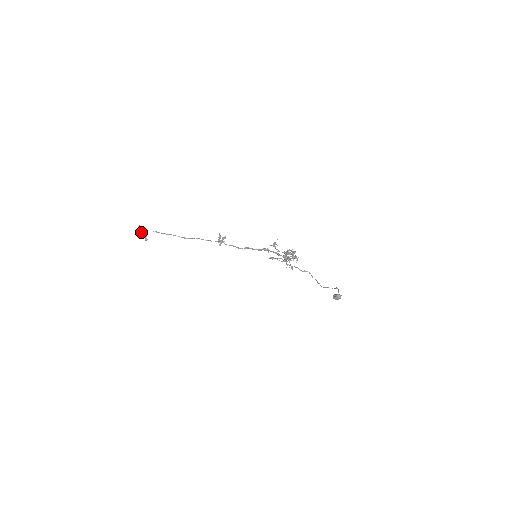
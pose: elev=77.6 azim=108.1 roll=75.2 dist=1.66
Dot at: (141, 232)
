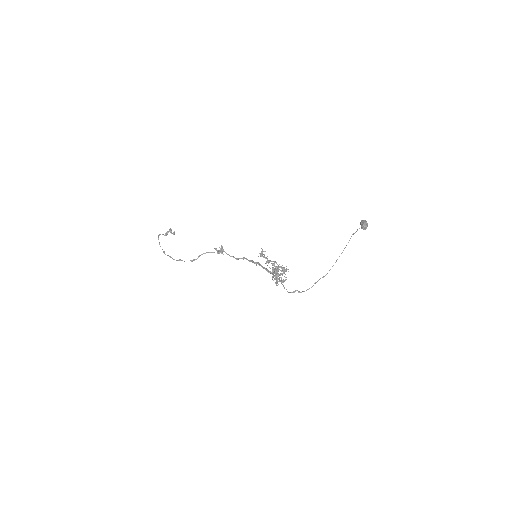
Dot at: occluded
